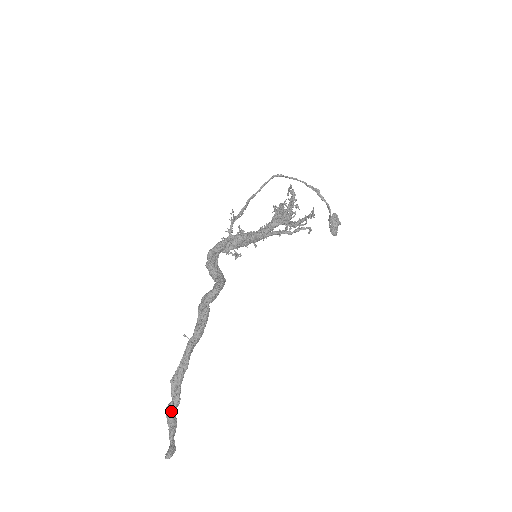
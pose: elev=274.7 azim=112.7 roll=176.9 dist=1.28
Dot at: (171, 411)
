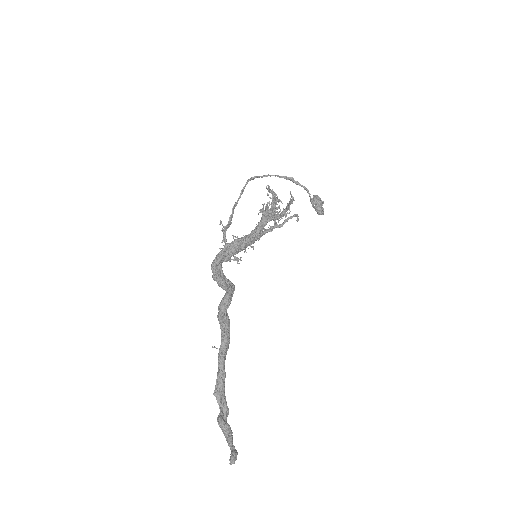
Dot at: (222, 420)
